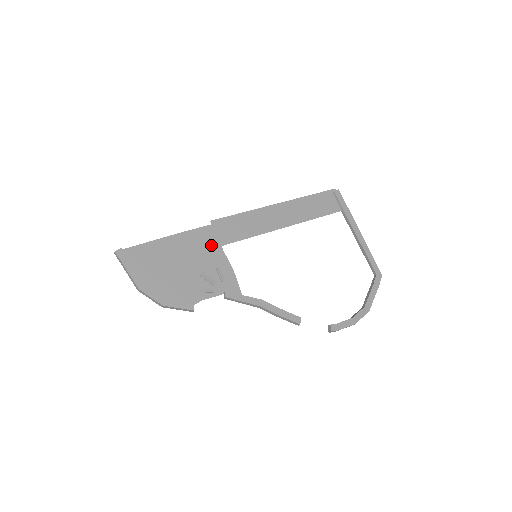
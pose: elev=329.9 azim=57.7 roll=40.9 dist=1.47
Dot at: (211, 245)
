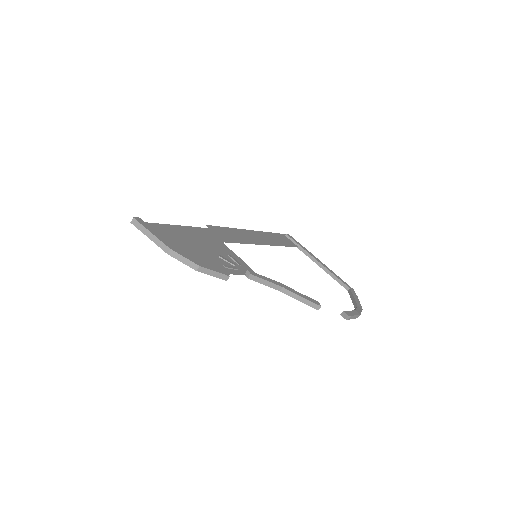
Dot at: (215, 240)
